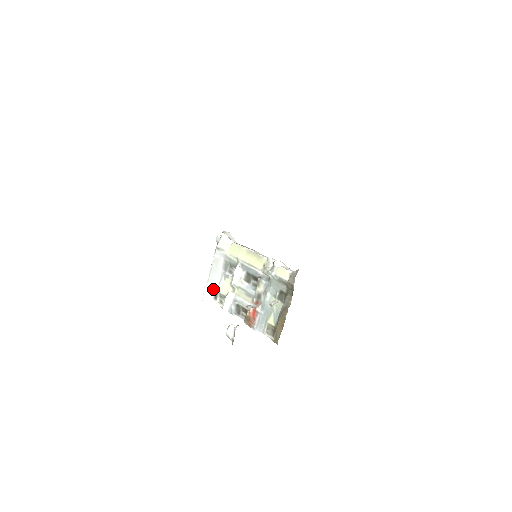
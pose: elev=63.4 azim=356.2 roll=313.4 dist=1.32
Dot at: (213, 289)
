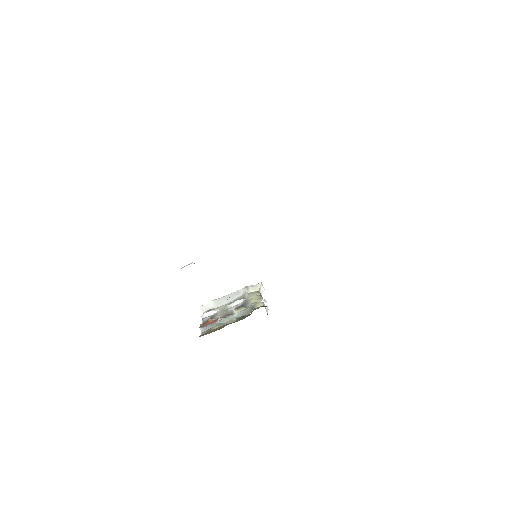
Dot at: (214, 306)
